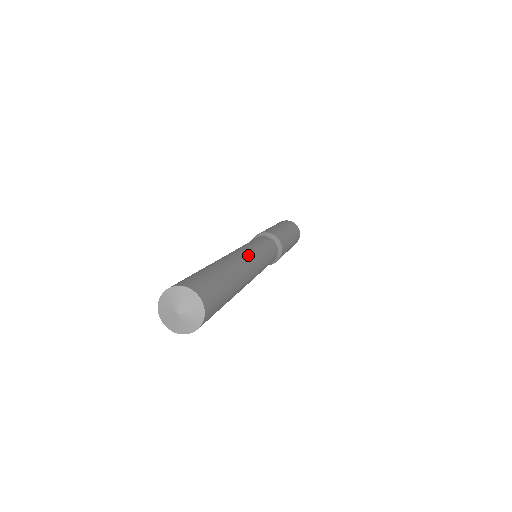
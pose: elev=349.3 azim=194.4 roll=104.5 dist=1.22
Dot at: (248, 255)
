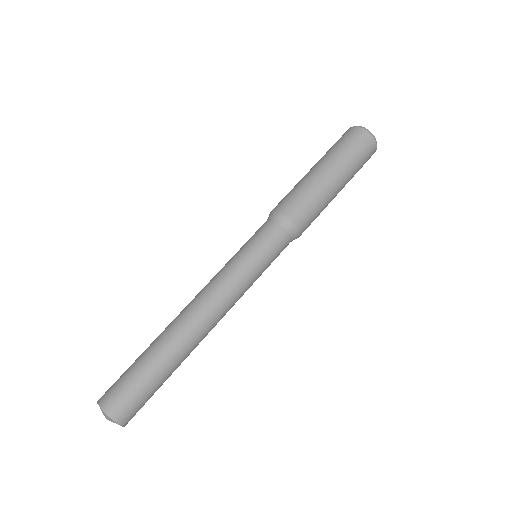
Dot at: (210, 302)
